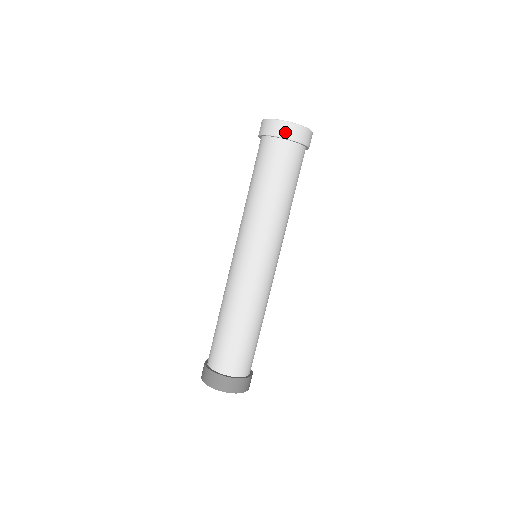
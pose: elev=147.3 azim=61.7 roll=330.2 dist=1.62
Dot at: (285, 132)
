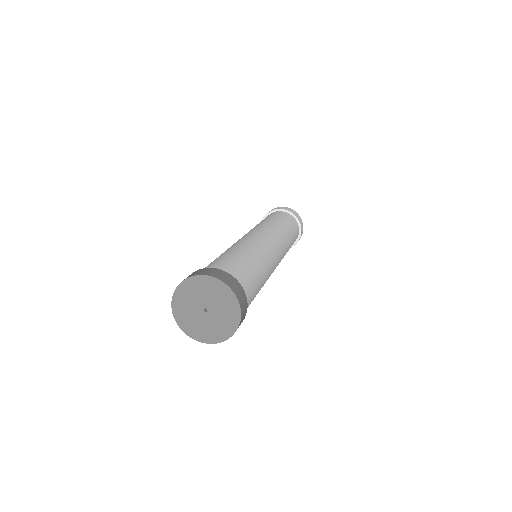
Dot at: (289, 210)
